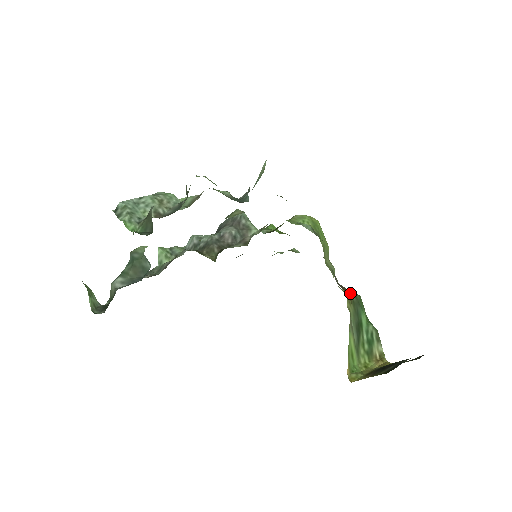
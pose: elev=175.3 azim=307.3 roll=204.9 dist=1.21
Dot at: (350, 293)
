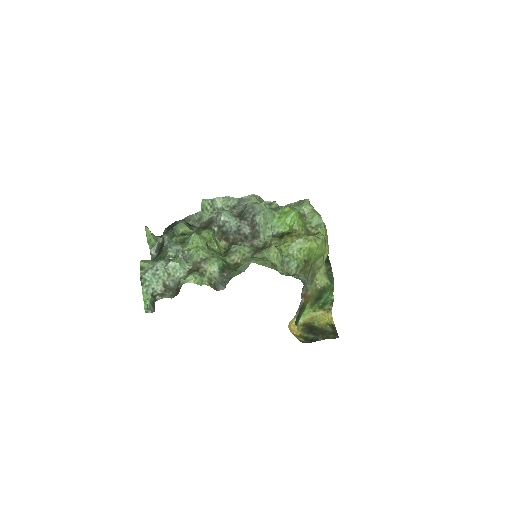
Dot at: (312, 296)
